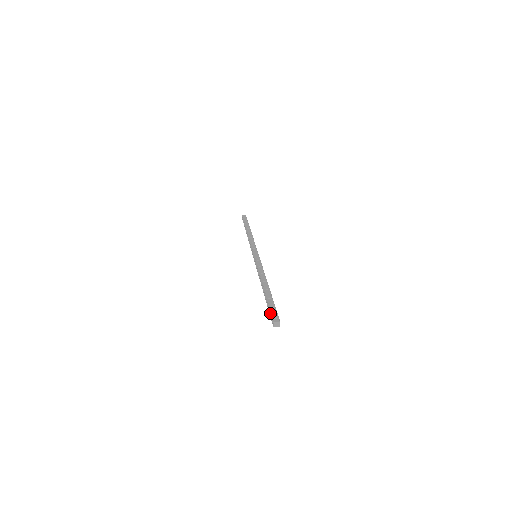
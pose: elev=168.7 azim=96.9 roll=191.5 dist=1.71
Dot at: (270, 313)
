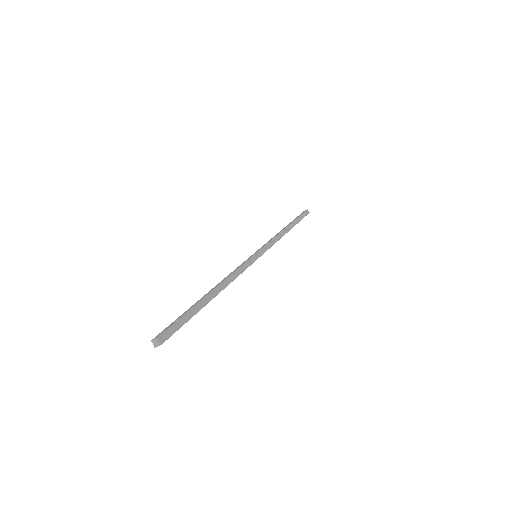
Dot at: occluded
